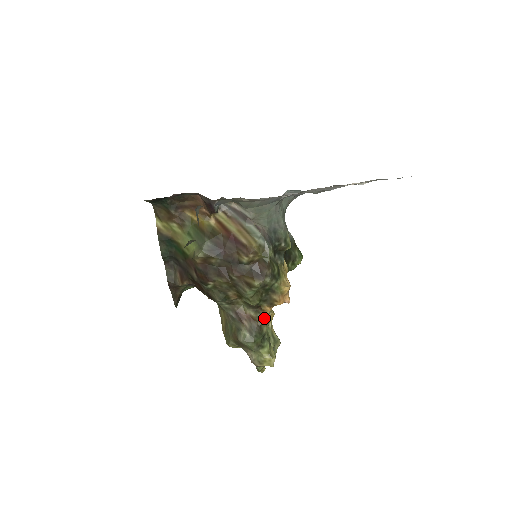
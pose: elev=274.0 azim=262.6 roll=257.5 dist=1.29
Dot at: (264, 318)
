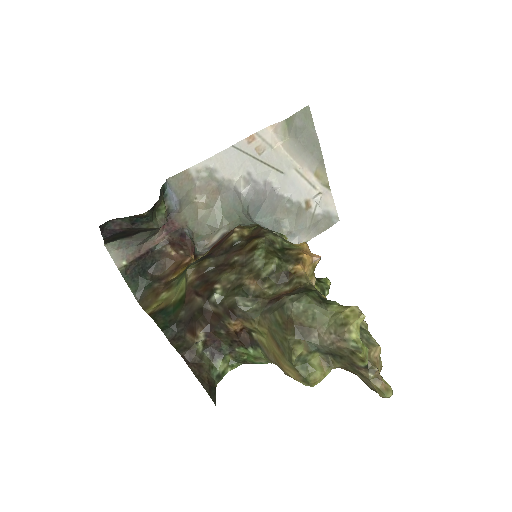
Dot at: (303, 280)
